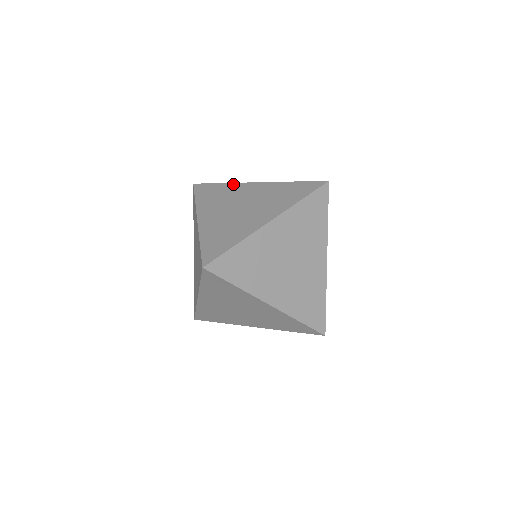
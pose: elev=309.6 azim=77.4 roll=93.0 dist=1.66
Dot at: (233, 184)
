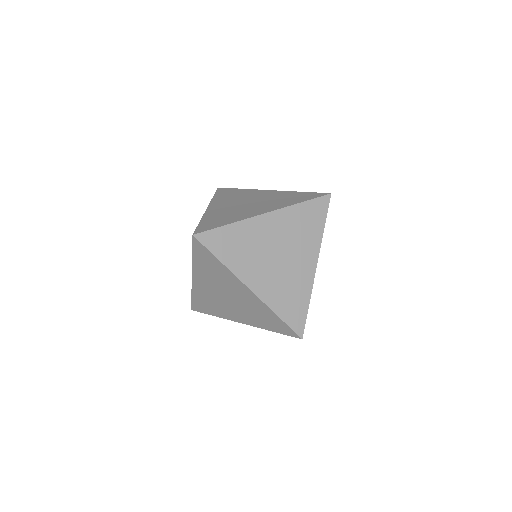
Dot at: (250, 190)
